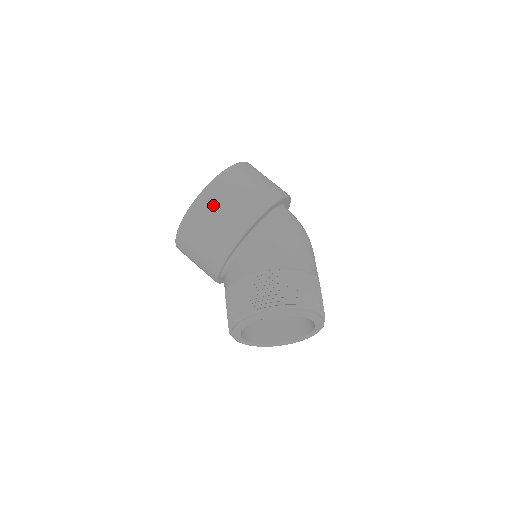
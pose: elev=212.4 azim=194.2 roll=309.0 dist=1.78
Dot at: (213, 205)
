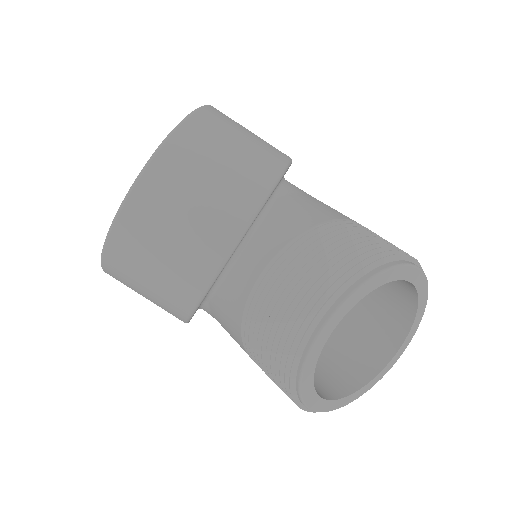
Dot at: (221, 128)
